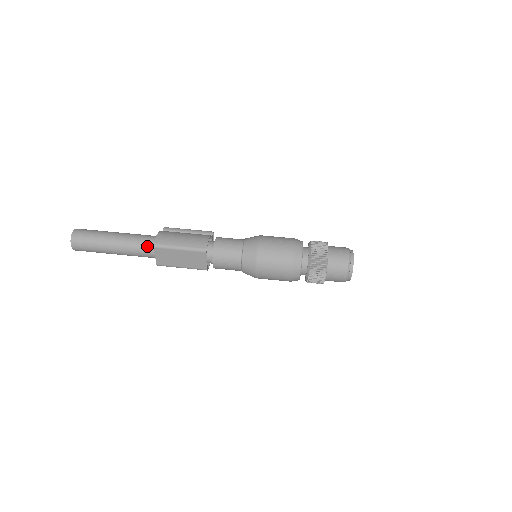
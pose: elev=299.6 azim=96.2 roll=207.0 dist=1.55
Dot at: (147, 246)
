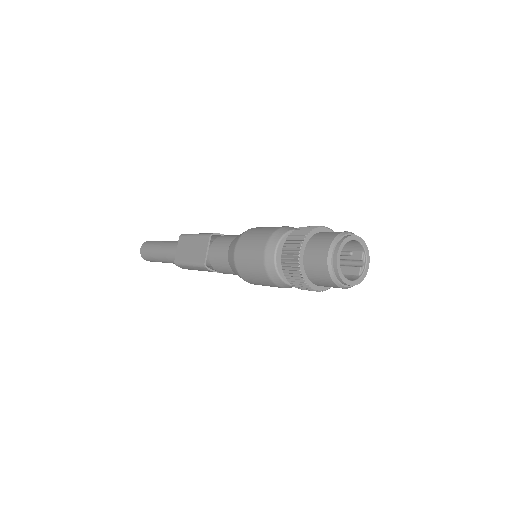
Dot at: occluded
